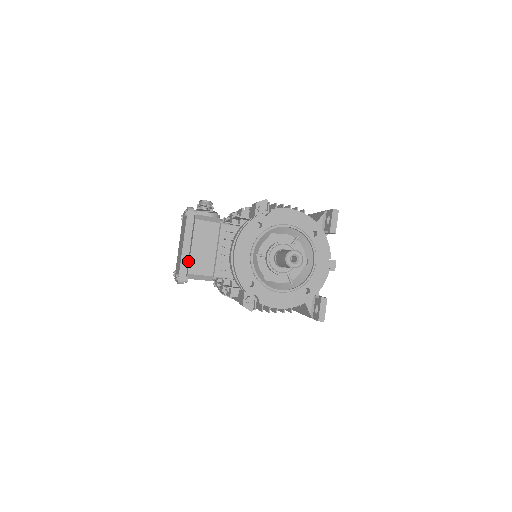
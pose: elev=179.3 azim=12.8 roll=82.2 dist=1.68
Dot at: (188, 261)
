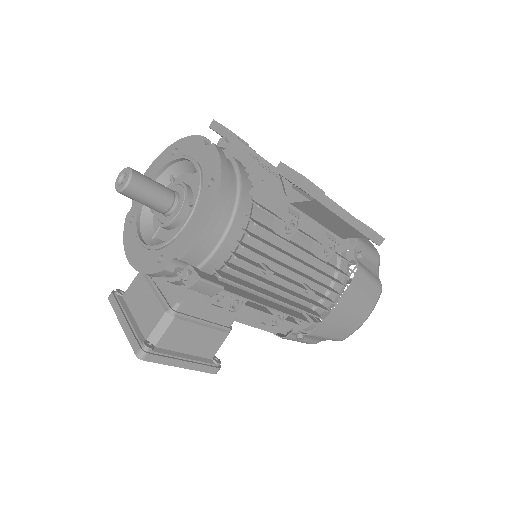
Dot at: (136, 330)
